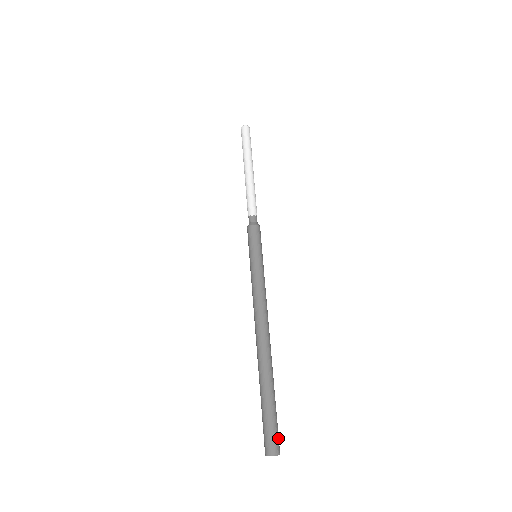
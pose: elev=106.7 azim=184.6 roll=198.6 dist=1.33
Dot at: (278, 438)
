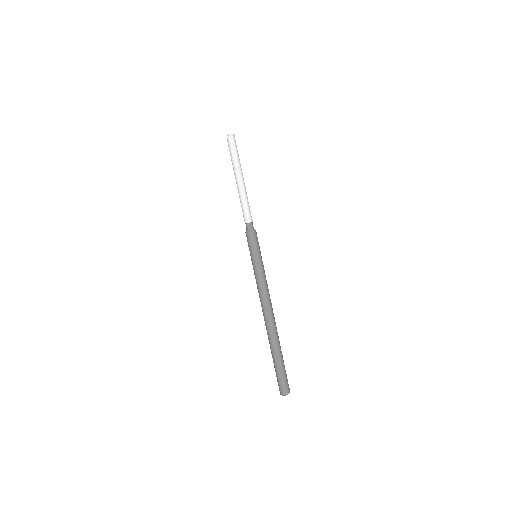
Dot at: occluded
